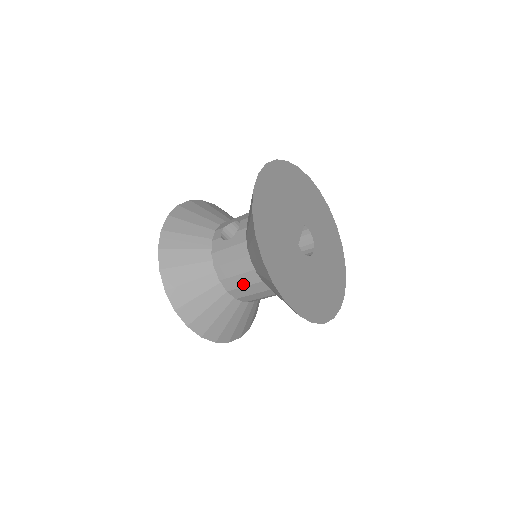
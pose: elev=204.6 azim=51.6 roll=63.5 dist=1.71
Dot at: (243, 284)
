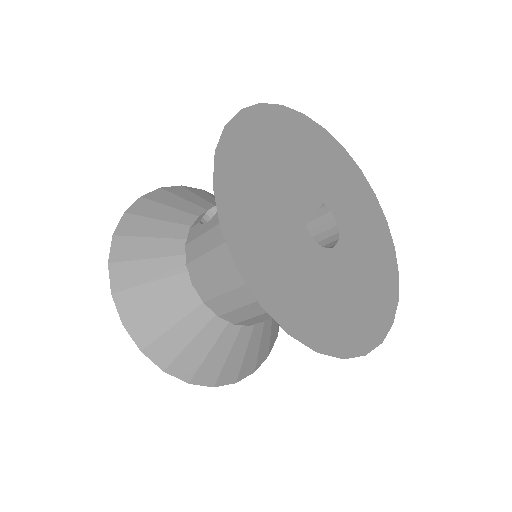
Dot at: (222, 289)
